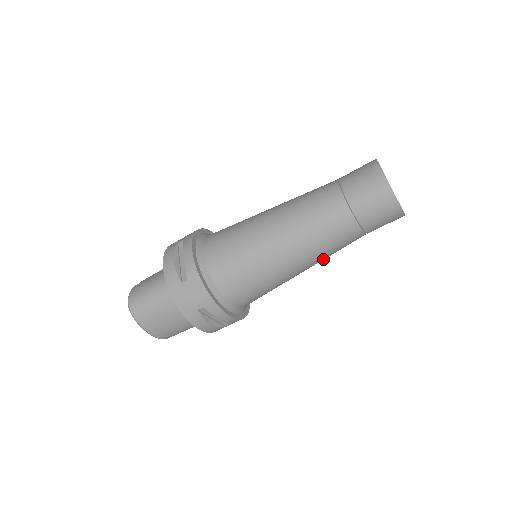
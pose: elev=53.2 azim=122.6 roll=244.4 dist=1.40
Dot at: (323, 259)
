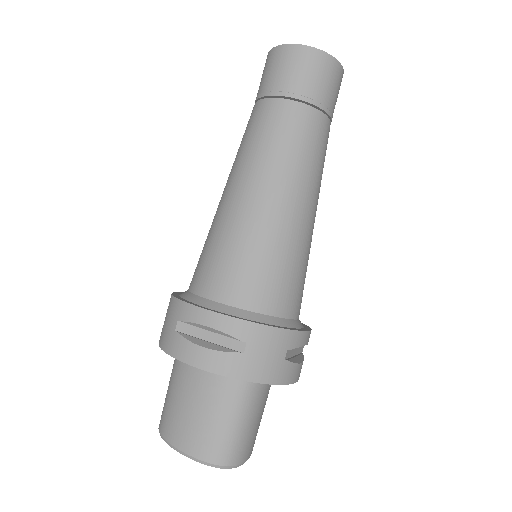
Dot at: (287, 168)
